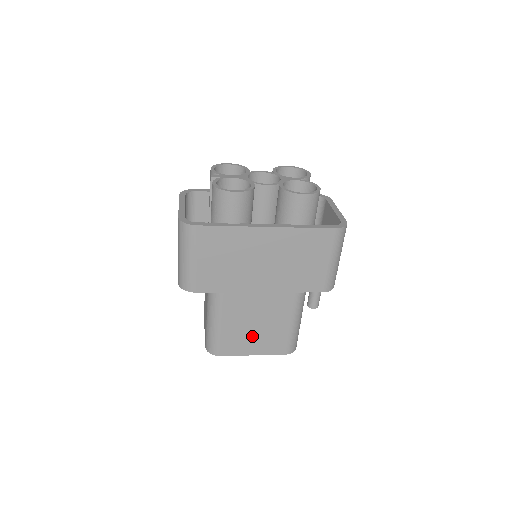
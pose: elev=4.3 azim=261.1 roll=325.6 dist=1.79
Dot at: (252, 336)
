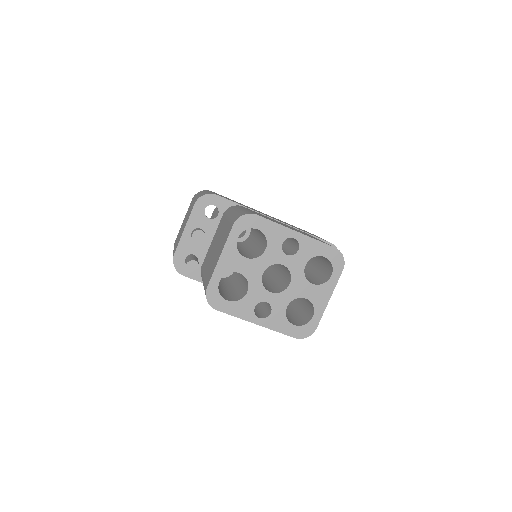
Dot at: occluded
